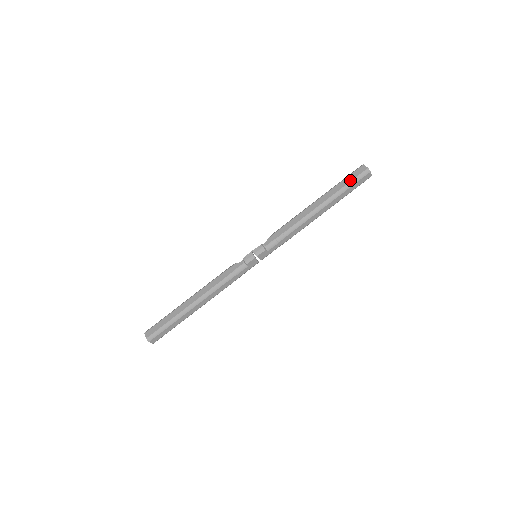
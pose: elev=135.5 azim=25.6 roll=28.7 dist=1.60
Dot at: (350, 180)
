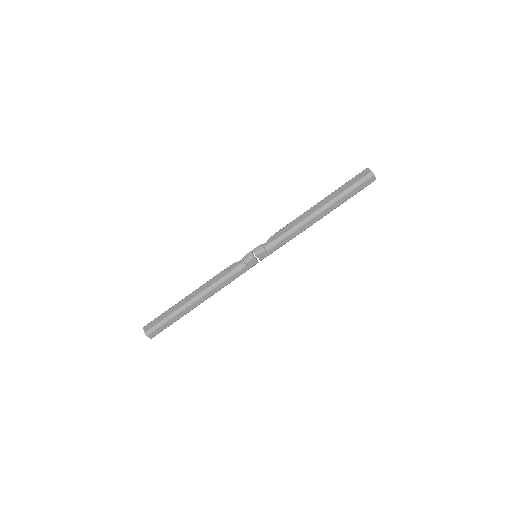
Dot at: (353, 183)
